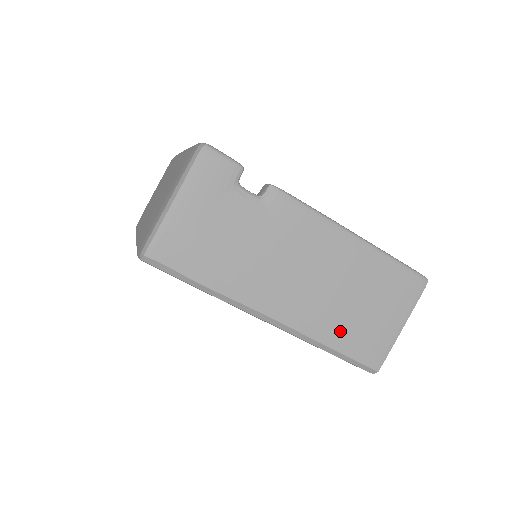
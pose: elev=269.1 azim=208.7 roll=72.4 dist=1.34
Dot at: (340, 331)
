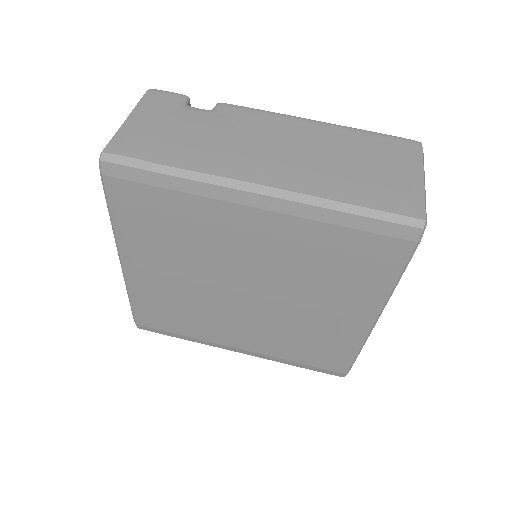
Dot at: (347, 187)
